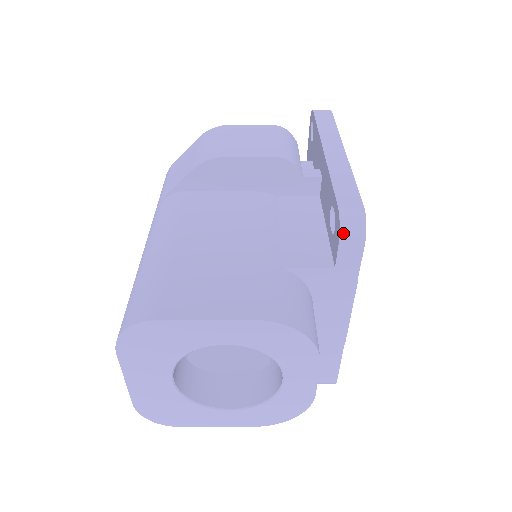
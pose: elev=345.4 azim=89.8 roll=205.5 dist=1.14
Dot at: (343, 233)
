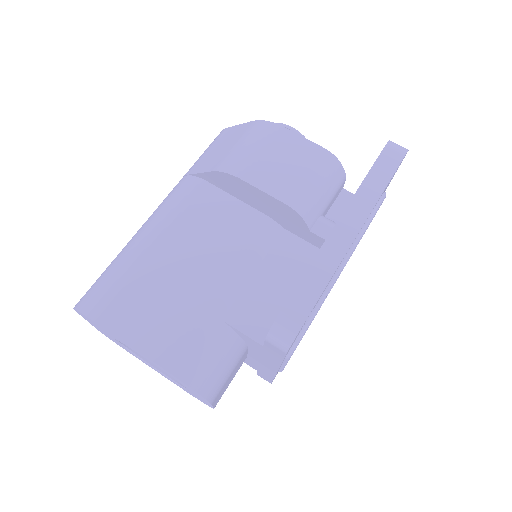
Dot at: (270, 337)
